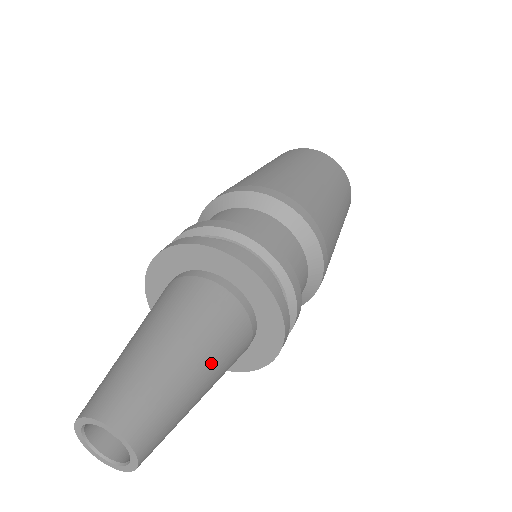
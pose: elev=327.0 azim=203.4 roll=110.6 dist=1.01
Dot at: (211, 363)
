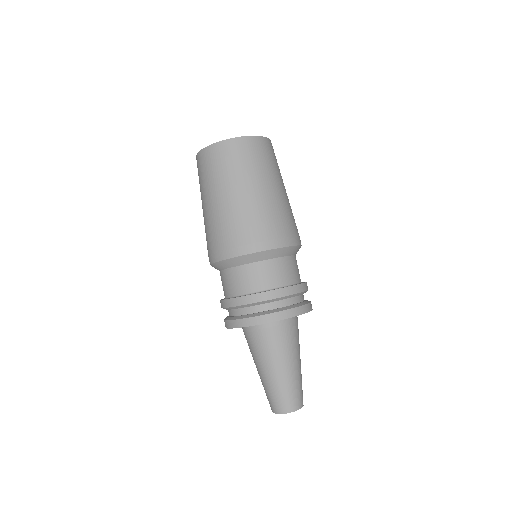
Dot at: (296, 356)
